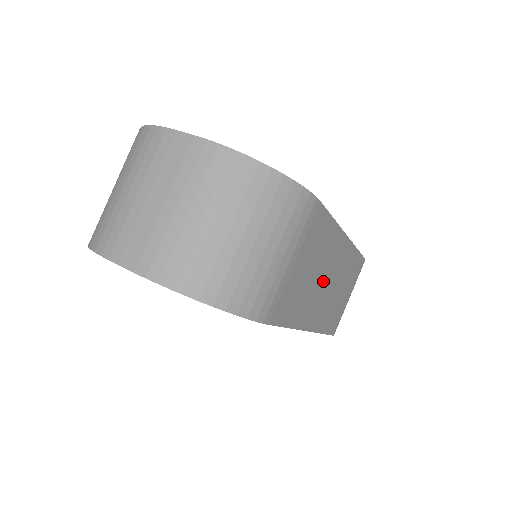
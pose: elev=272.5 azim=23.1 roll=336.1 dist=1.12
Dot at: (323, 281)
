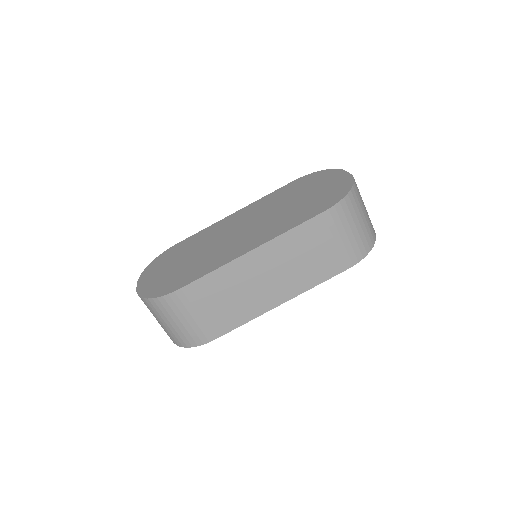
Dot at: (255, 285)
